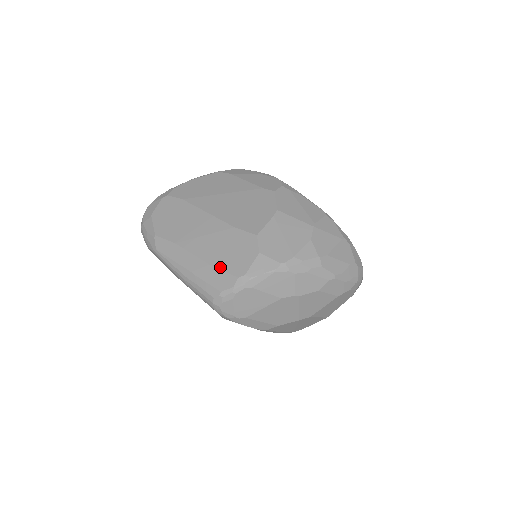
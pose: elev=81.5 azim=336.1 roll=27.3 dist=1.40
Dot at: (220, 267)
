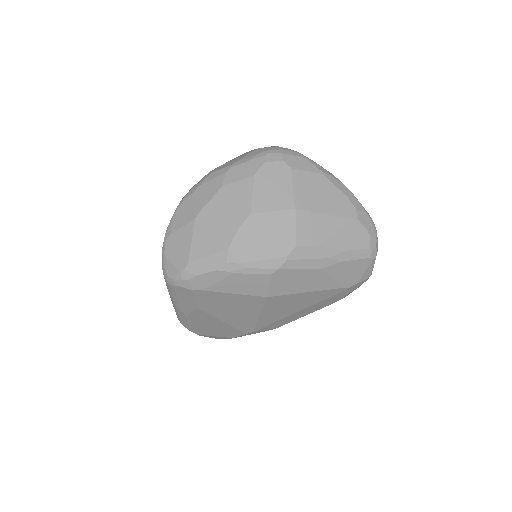
Dot at: occluded
